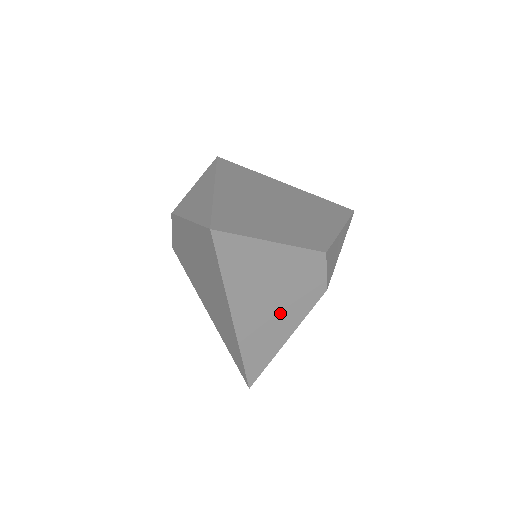
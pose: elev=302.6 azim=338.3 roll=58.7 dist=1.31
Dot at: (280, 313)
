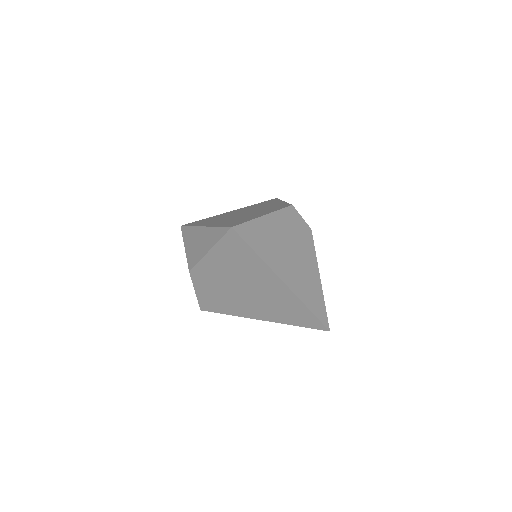
Dot at: (302, 262)
